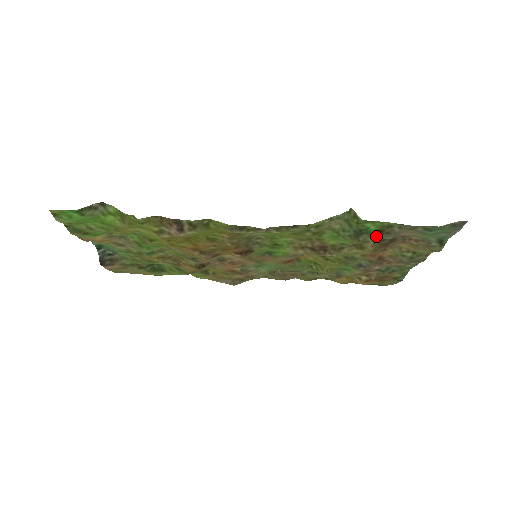
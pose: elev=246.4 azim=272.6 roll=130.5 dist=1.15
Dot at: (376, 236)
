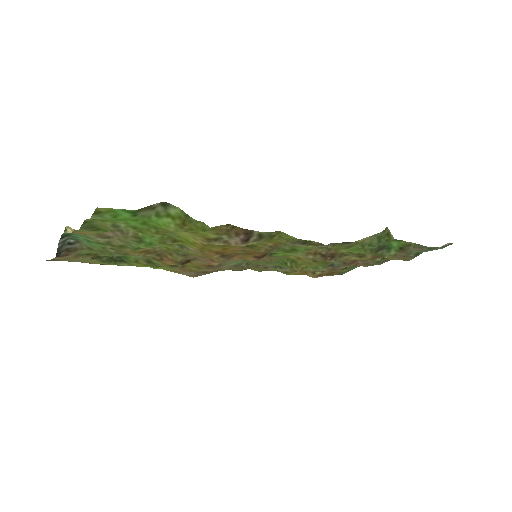
Dot at: (394, 252)
